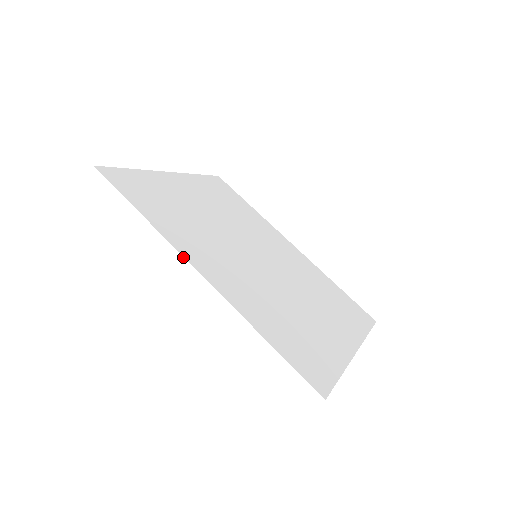
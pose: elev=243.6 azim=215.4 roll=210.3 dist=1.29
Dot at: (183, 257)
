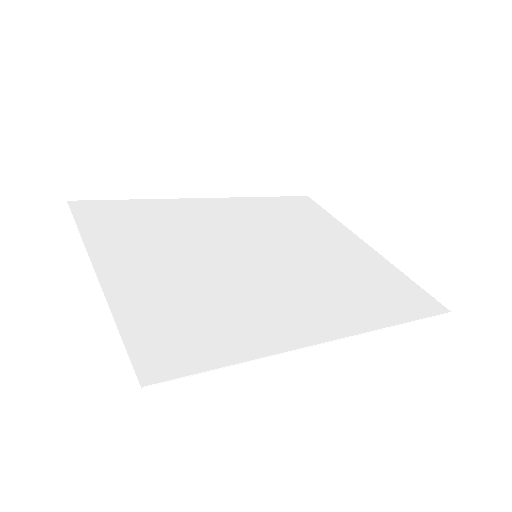
Dot at: occluded
